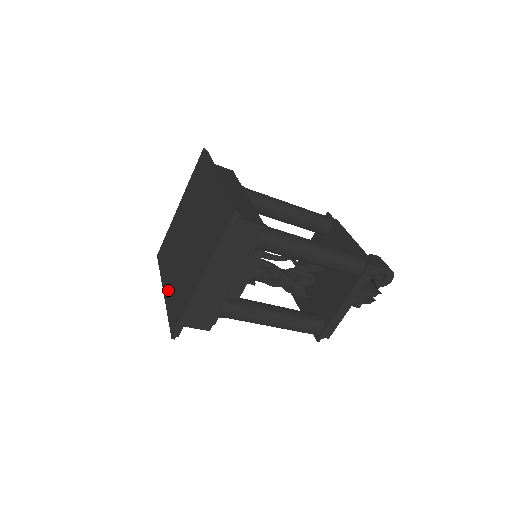
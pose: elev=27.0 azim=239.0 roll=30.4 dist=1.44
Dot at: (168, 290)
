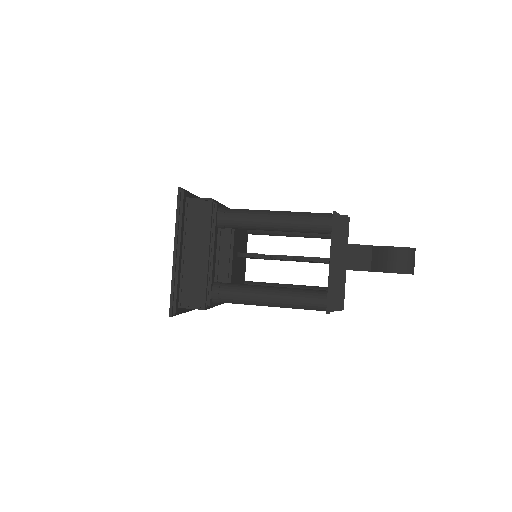
Dot at: occluded
